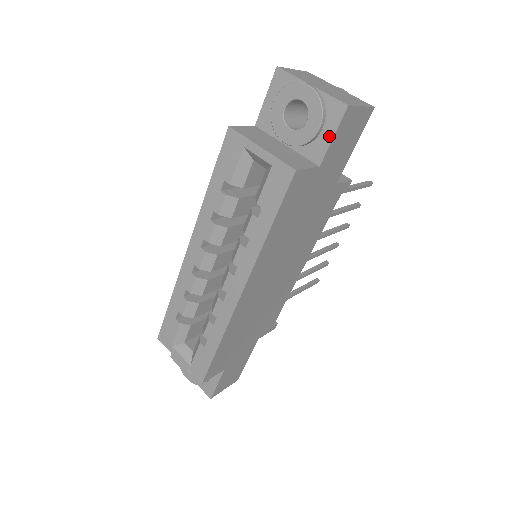
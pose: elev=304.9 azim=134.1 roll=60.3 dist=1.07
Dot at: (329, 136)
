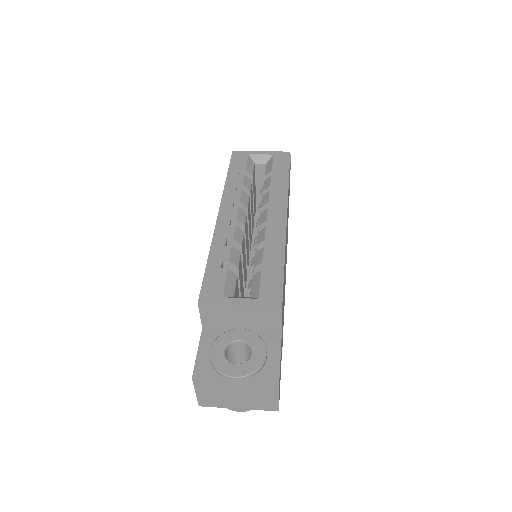
Dot at: occluded
